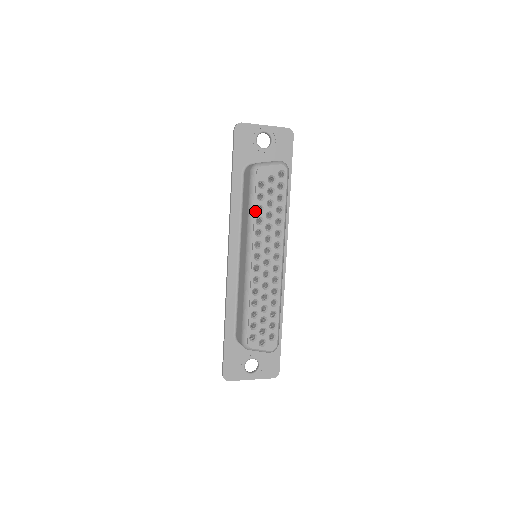
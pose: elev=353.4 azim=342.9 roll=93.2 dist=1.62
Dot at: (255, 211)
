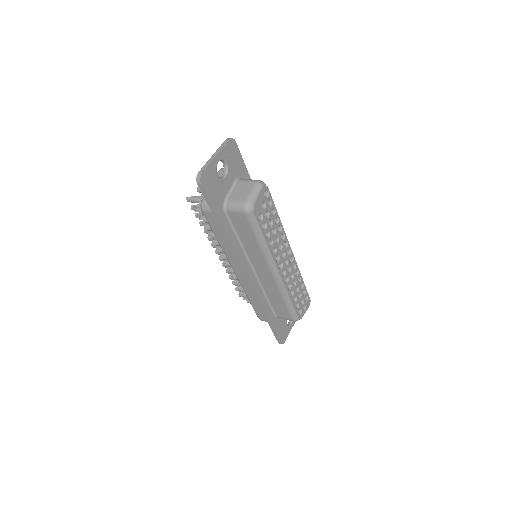
Dot at: (266, 240)
